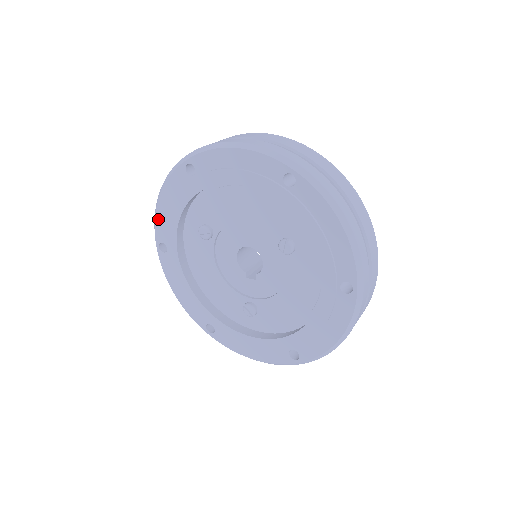
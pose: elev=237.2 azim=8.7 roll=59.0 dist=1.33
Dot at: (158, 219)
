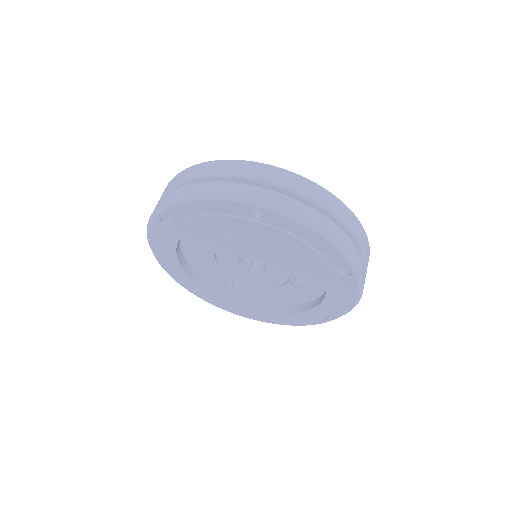
Dot at: (179, 208)
